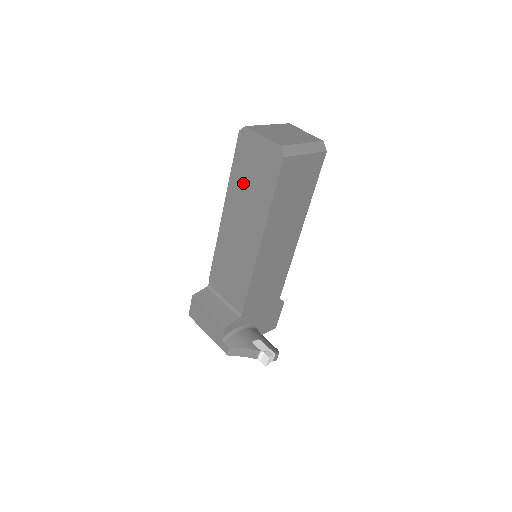
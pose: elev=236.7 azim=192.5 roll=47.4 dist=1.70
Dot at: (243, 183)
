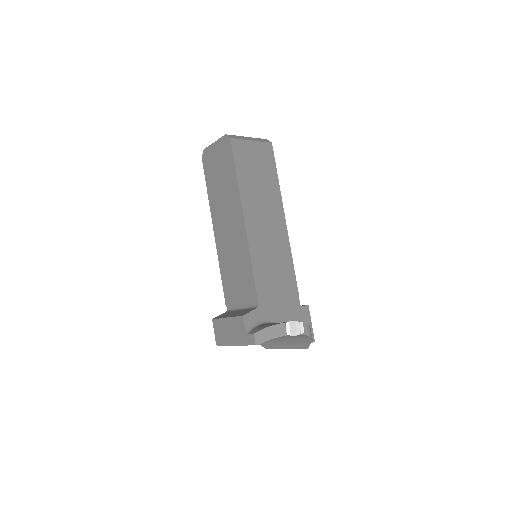
Dot at: (216, 188)
